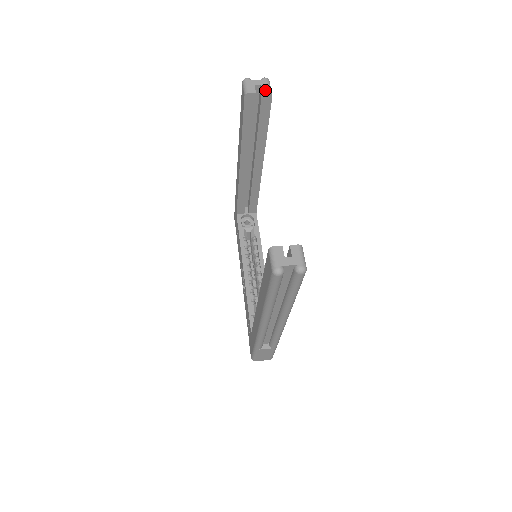
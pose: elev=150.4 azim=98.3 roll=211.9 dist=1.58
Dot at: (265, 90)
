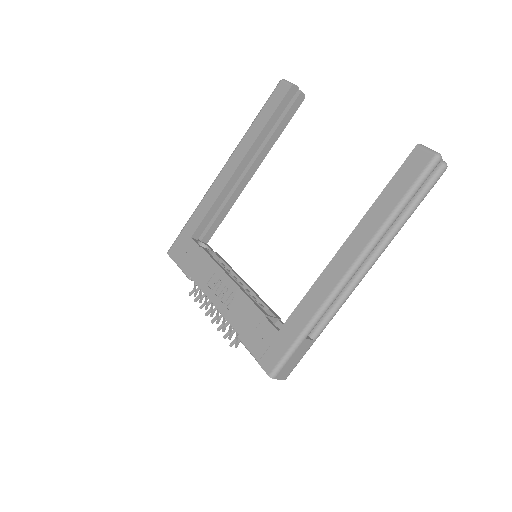
Dot at: (302, 92)
